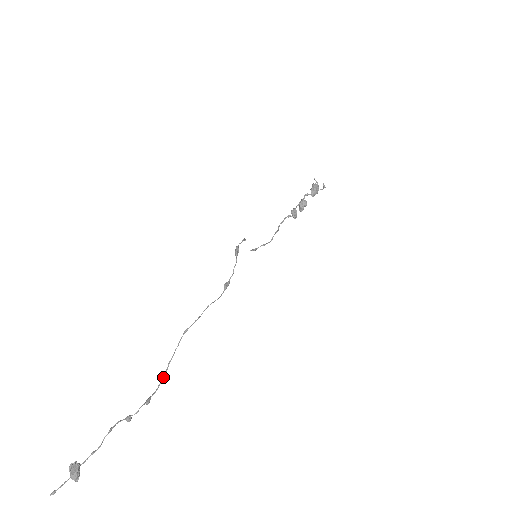
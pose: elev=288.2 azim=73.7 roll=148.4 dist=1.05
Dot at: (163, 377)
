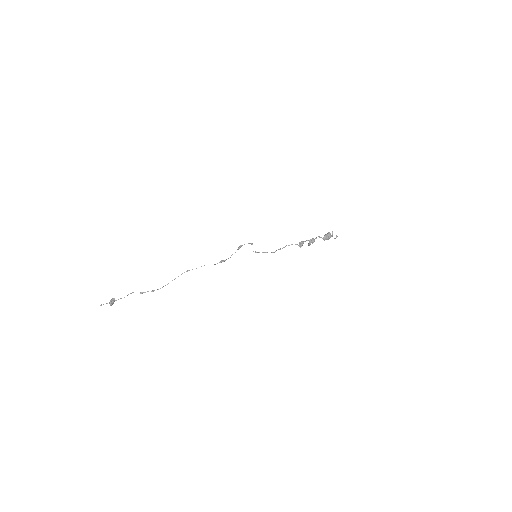
Dot at: occluded
